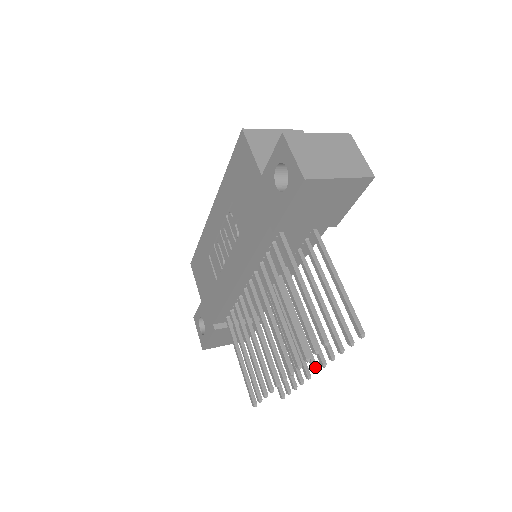
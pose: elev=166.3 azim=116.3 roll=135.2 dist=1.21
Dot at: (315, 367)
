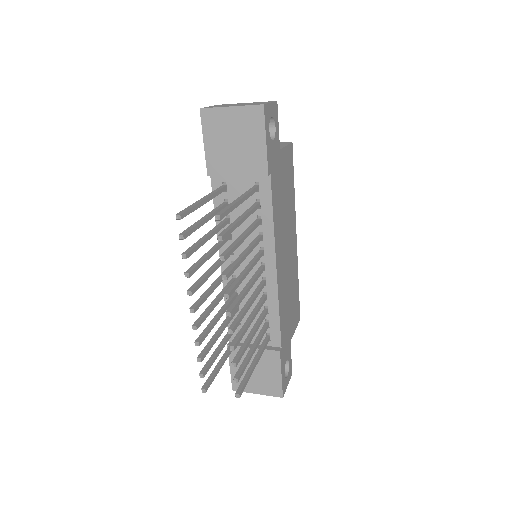
Dot at: (229, 310)
